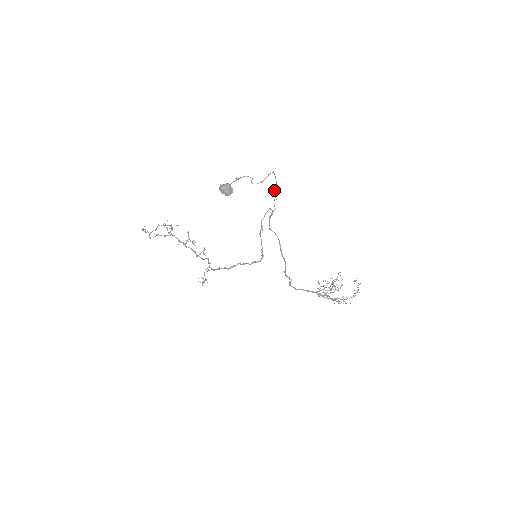
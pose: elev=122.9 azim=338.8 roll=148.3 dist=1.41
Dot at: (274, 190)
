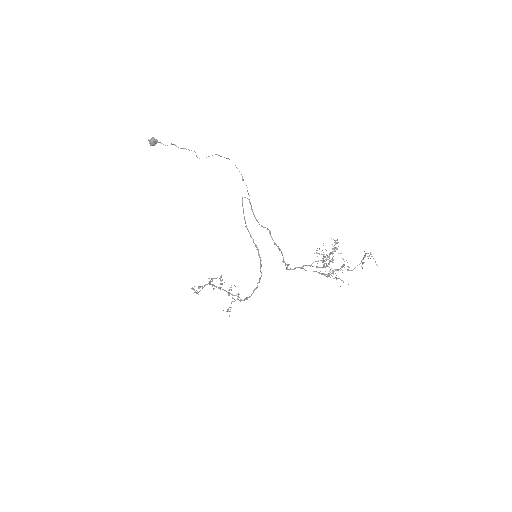
Dot at: (242, 179)
